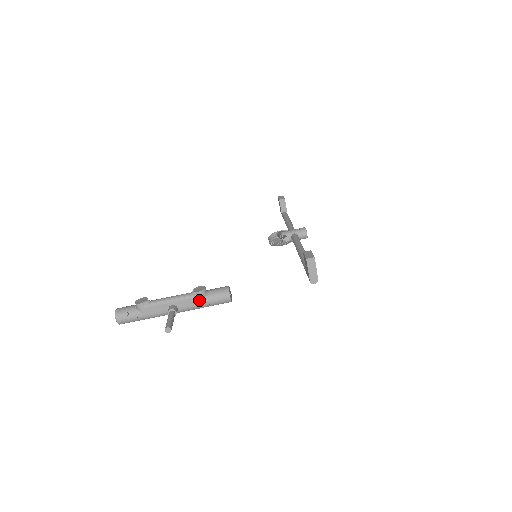
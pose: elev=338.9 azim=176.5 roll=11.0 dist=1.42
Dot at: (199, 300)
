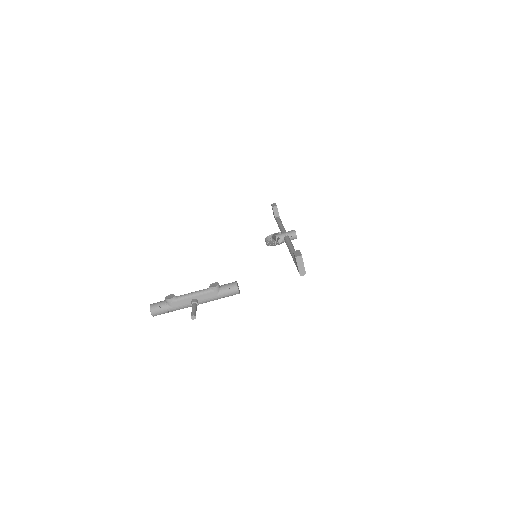
Dot at: (214, 294)
